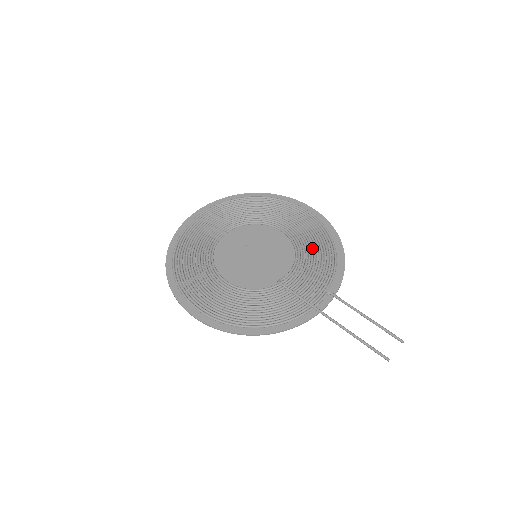
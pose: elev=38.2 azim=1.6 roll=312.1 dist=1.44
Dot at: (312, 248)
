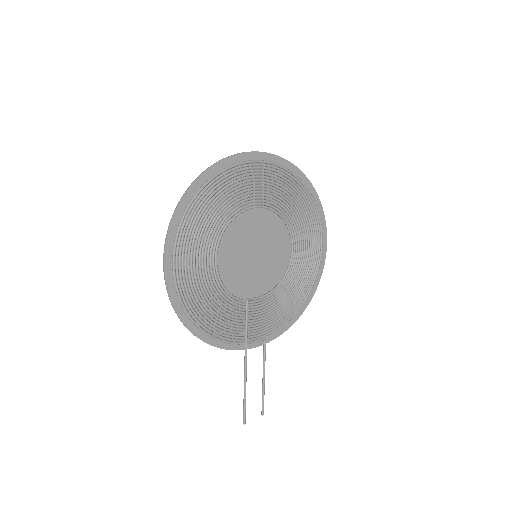
Dot at: (292, 288)
